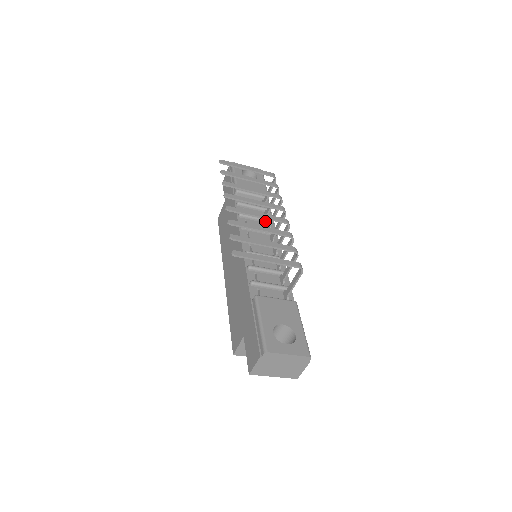
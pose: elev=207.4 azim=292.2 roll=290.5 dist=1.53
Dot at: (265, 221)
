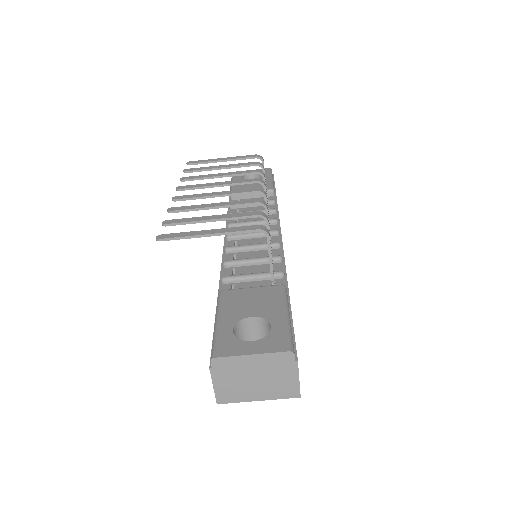
Dot at: occluded
